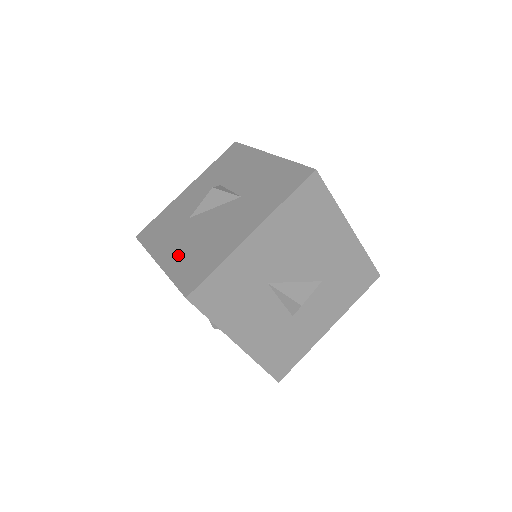
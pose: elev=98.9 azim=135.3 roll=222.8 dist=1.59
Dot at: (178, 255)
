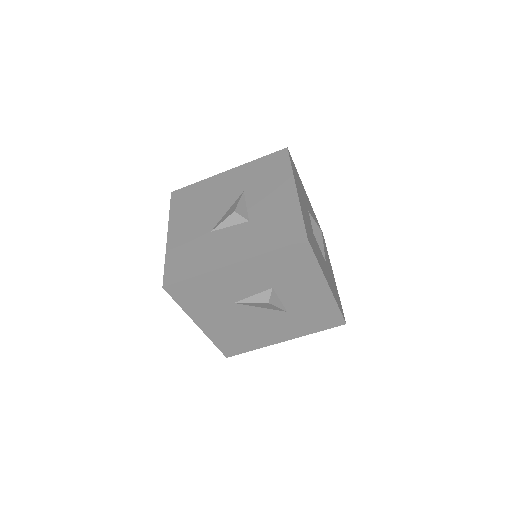
Dot at: (221, 330)
